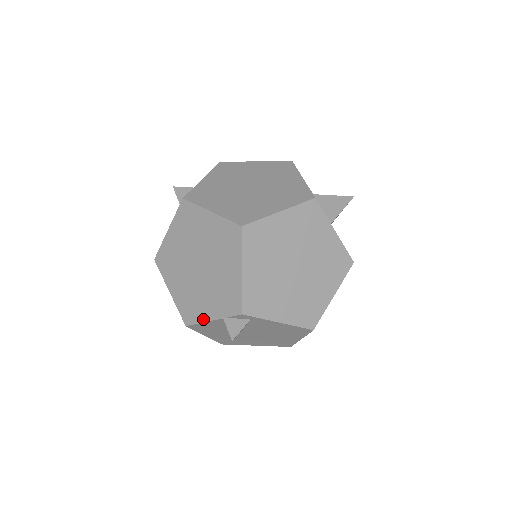
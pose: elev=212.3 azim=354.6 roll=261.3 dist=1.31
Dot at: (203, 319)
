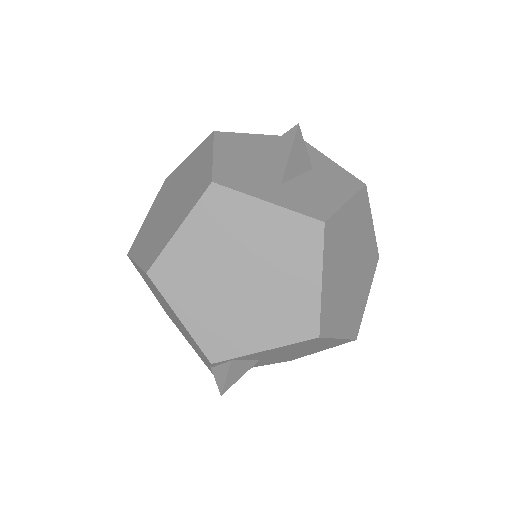
Dot at: (210, 368)
